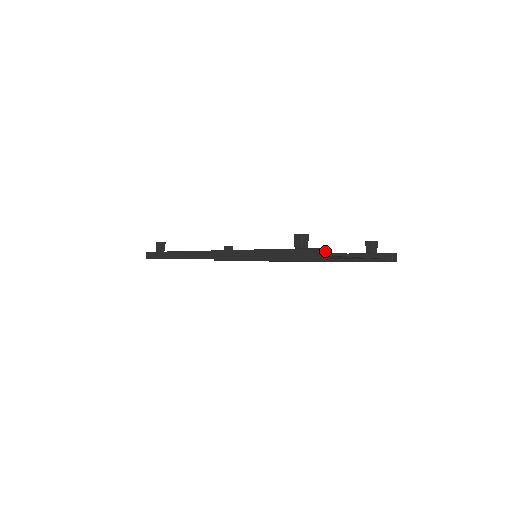
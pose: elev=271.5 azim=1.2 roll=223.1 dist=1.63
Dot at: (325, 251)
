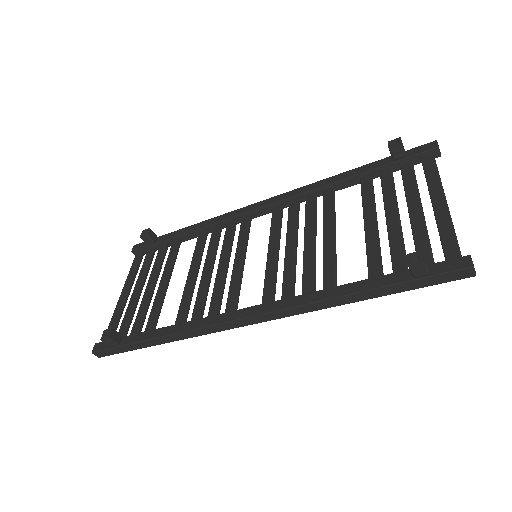
Dot at: (468, 261)
